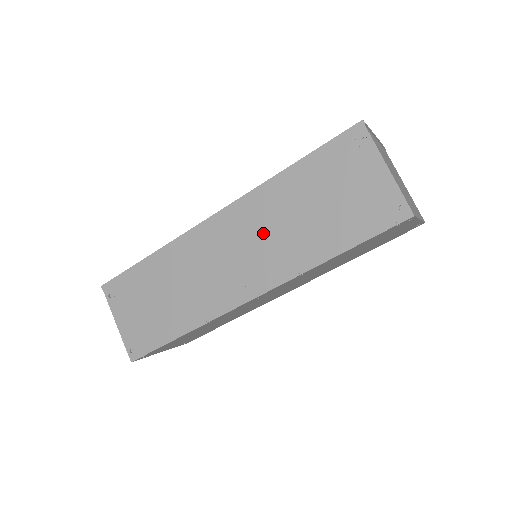
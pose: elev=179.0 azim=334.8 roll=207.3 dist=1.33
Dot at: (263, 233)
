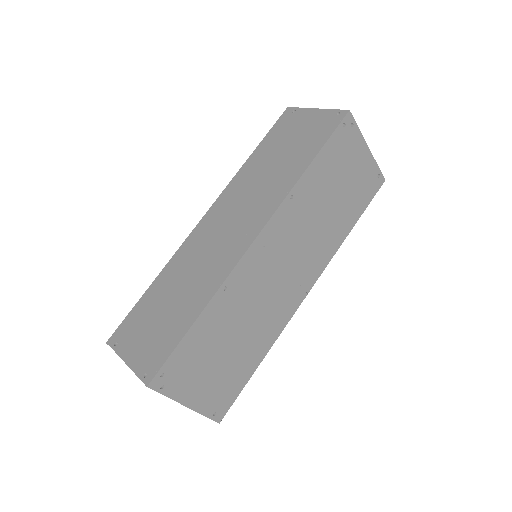
Dot at: (247, 196)
